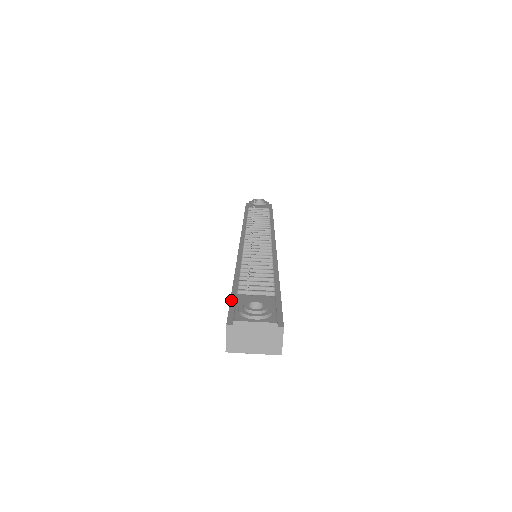
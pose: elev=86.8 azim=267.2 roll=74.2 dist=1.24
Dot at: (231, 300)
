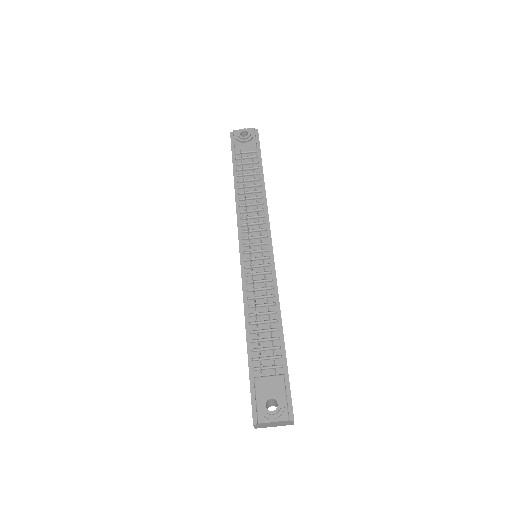
Dot at: (250, 384)
